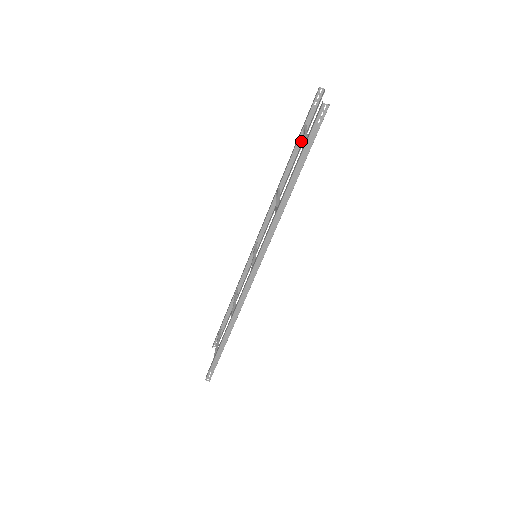
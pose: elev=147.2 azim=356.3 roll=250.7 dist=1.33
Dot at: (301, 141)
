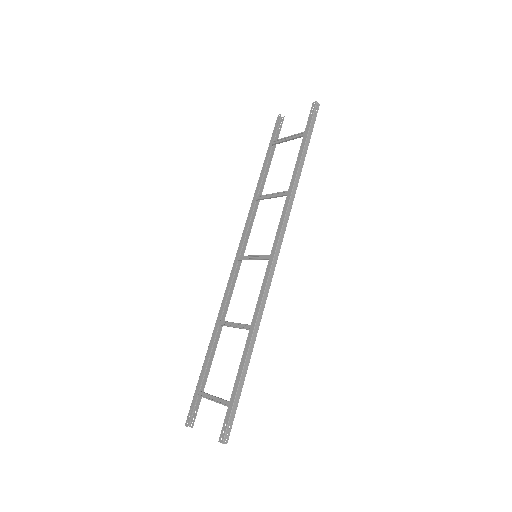
Dot at: occluded
